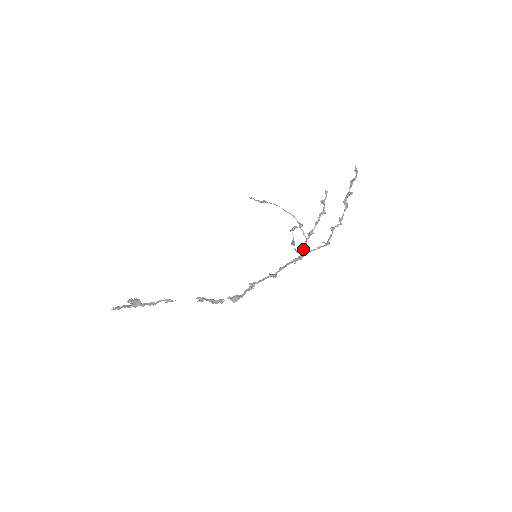
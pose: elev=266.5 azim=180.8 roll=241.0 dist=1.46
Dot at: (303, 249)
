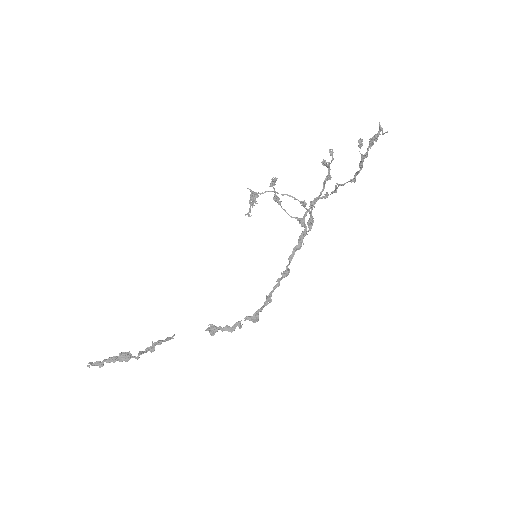
Dot at: (309, 227)
